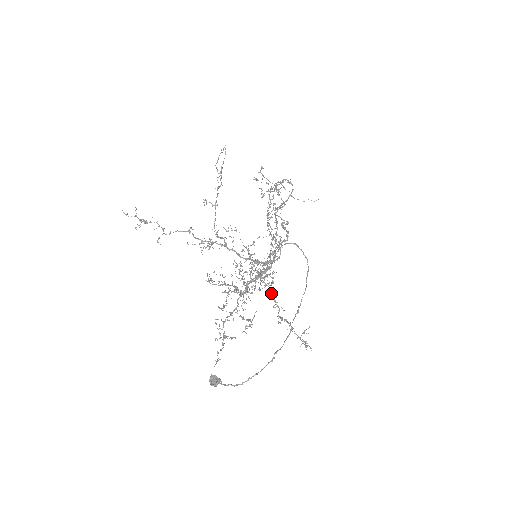
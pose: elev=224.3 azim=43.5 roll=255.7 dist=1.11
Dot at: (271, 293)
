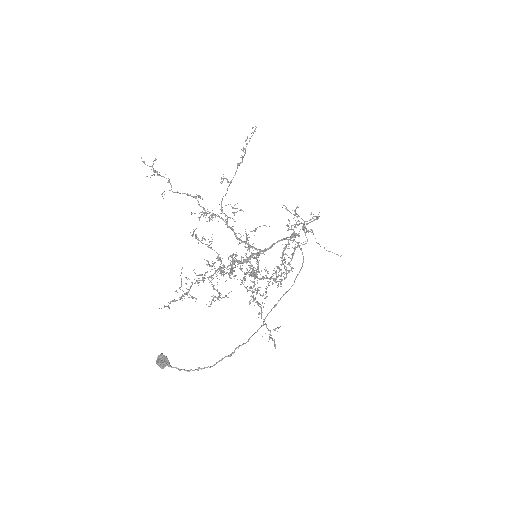
Dot at: (253, 273)
